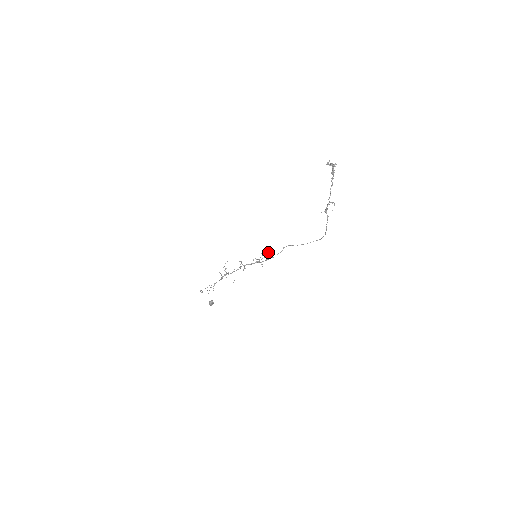
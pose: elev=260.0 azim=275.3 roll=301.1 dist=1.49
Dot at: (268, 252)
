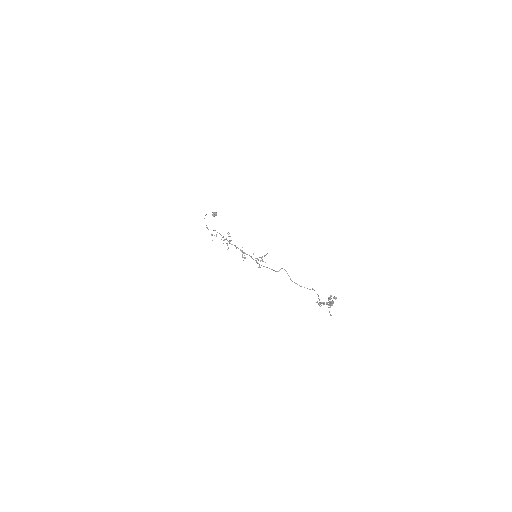
Dot at: occluded
